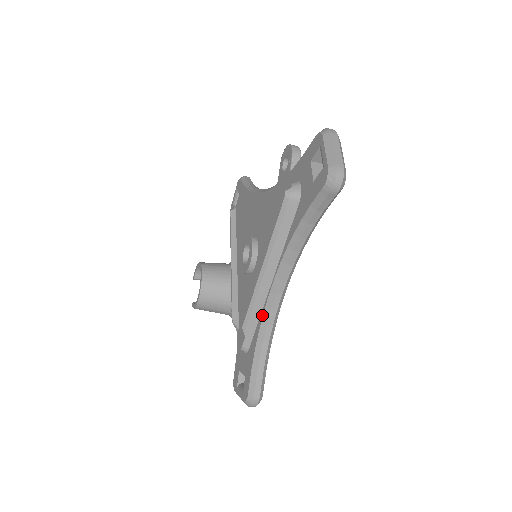
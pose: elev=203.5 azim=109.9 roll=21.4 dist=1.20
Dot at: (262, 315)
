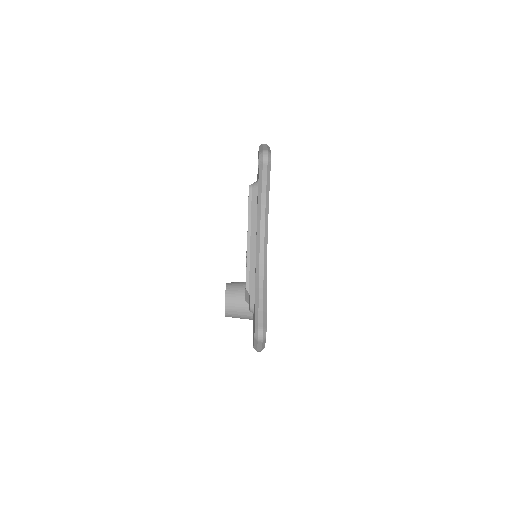
Dot at: (255, 272)
